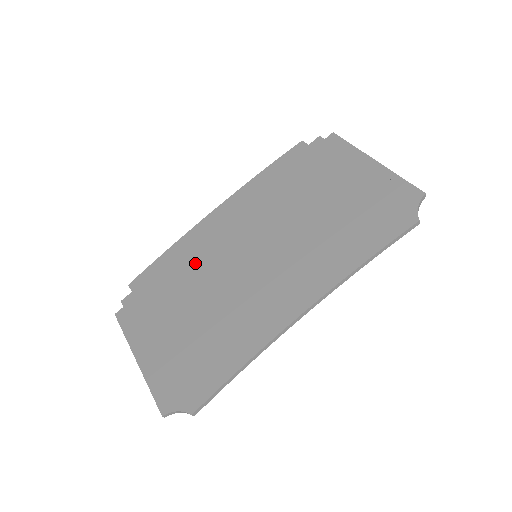
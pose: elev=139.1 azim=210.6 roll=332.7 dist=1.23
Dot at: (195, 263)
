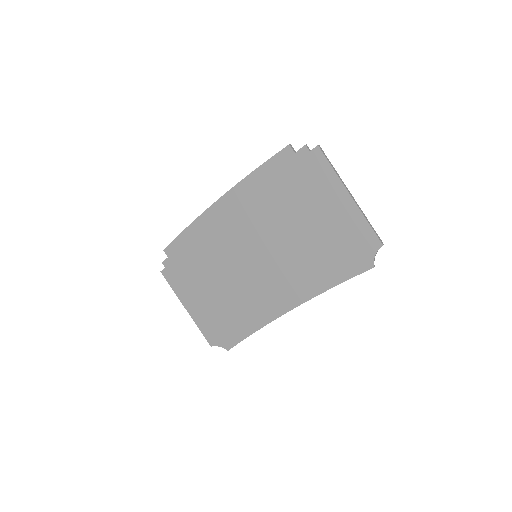
Dot at: (211, 248)
